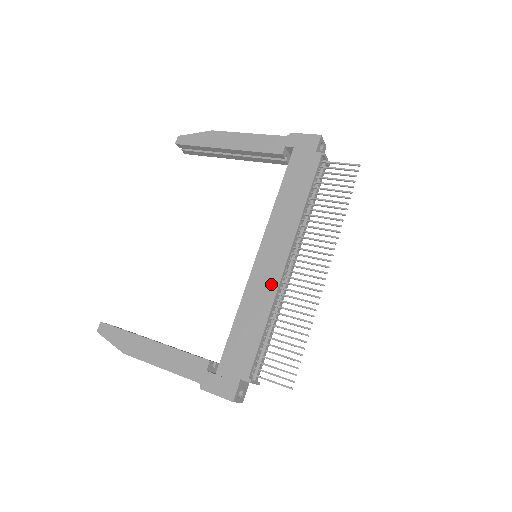
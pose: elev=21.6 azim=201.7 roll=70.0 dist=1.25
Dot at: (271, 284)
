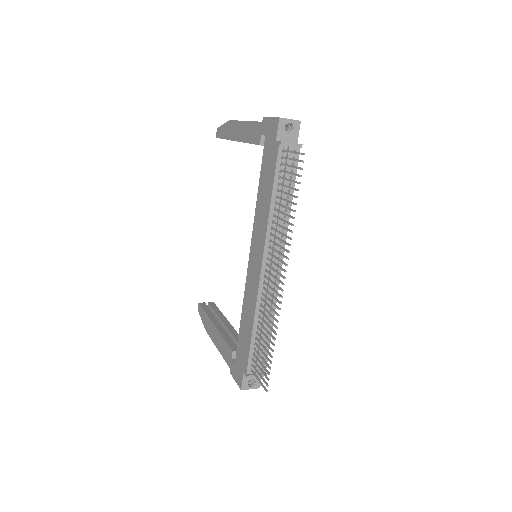
Dot at: (254, 290)
